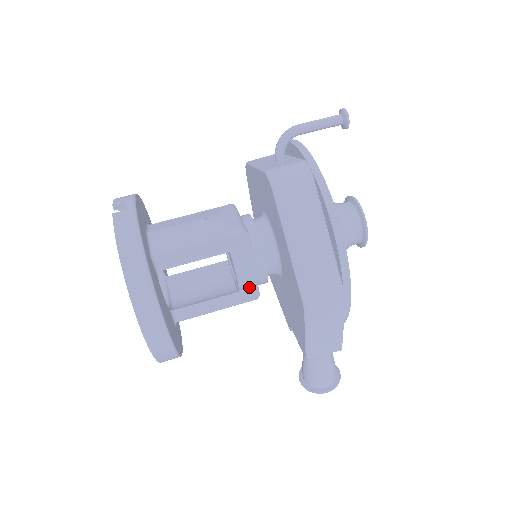
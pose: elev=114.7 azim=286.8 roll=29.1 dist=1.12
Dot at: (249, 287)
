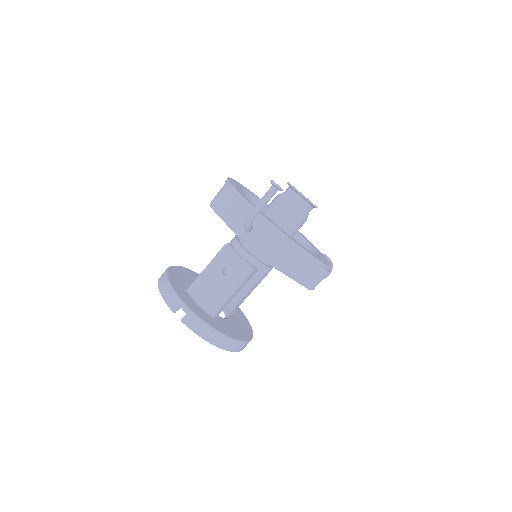
Dot at: occluded
